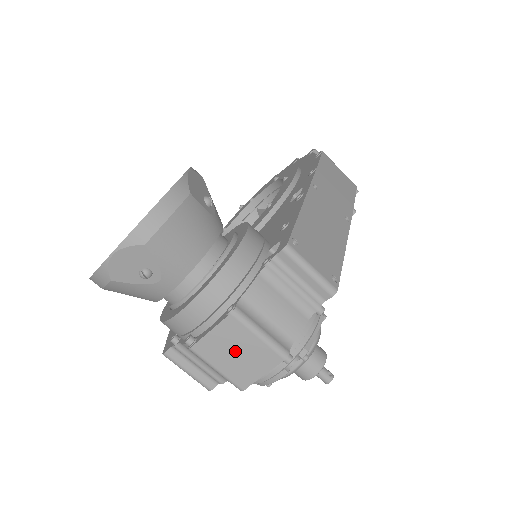
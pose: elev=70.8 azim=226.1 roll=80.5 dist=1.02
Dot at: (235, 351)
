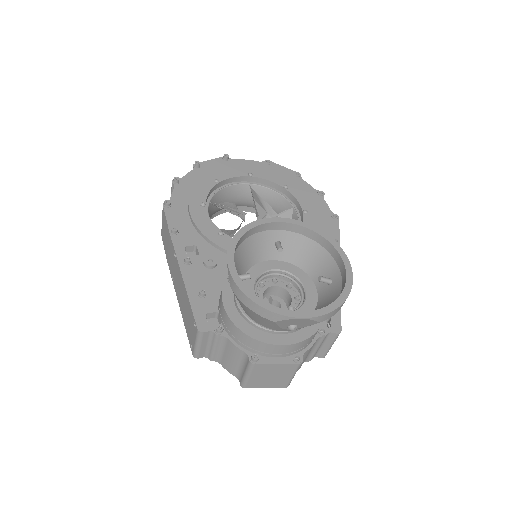
Dot at: (272, 375)
